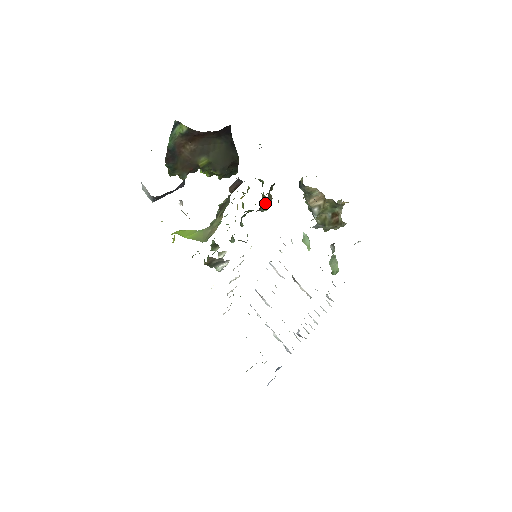
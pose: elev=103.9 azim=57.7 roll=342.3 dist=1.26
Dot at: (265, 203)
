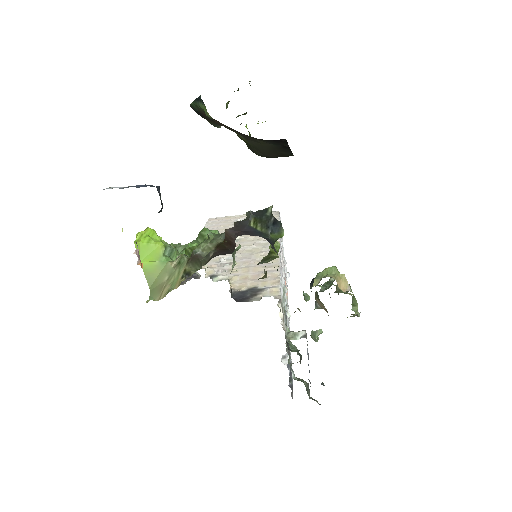
Dot at: occluded
